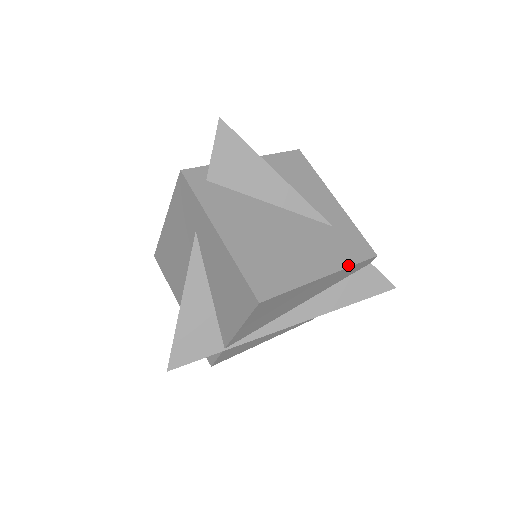
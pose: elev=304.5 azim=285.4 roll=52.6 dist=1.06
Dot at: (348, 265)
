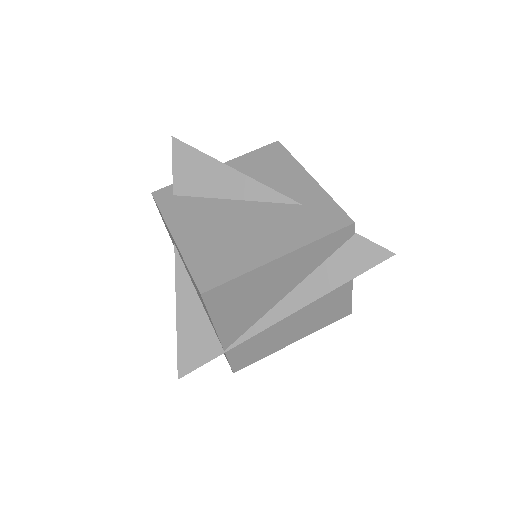
Dot at: (313, 240)
